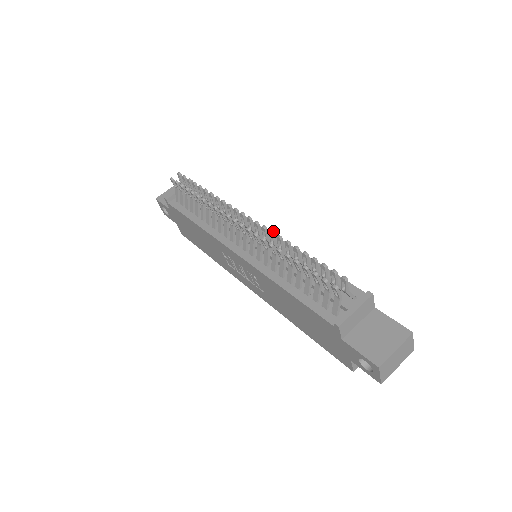
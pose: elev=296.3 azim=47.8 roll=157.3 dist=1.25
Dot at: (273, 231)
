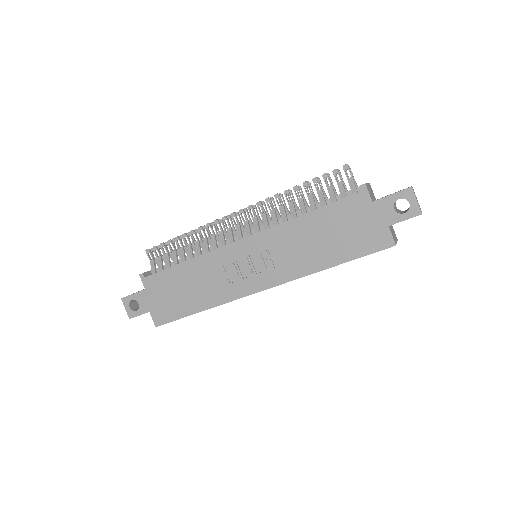
Dot at: (272, 197)
